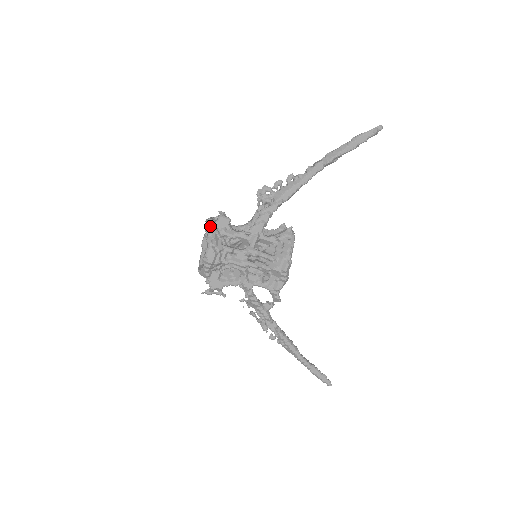
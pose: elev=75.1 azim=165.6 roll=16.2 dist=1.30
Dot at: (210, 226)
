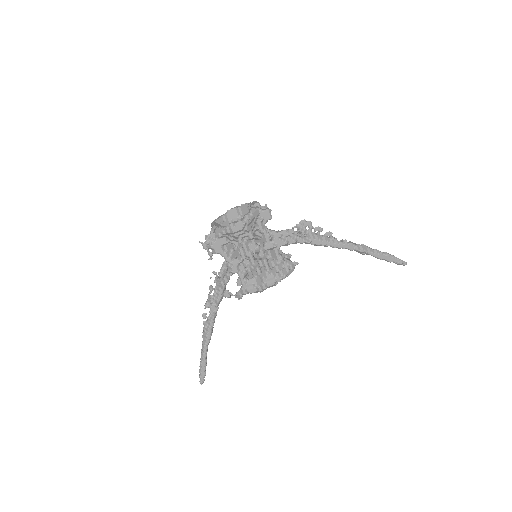
Dot at: (256, 209)
